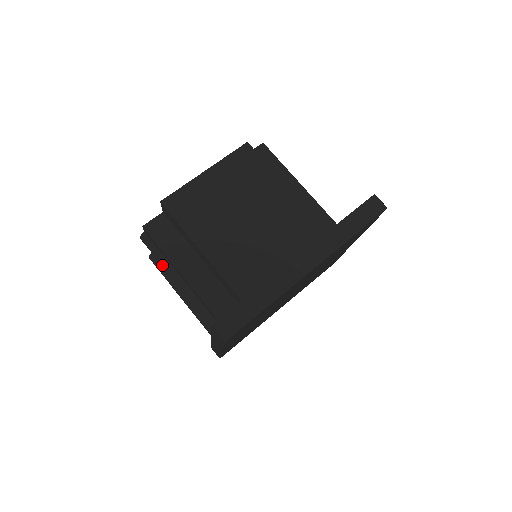
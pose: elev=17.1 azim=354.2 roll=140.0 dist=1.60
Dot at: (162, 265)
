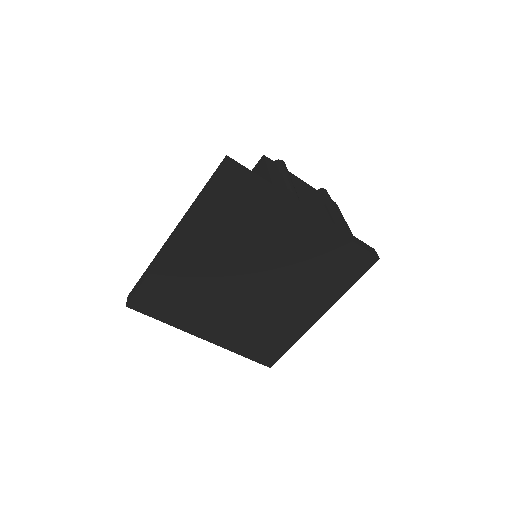
Dot at: occluded
